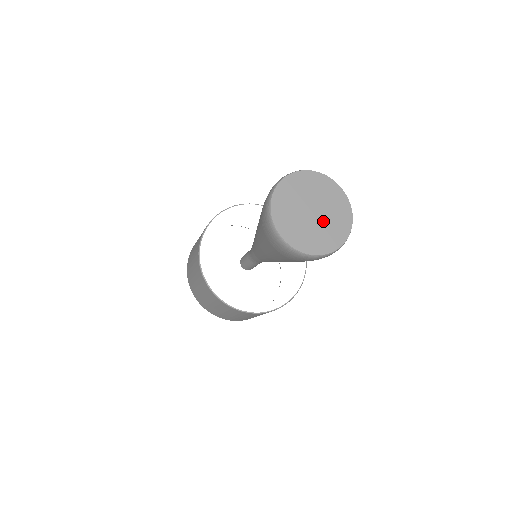
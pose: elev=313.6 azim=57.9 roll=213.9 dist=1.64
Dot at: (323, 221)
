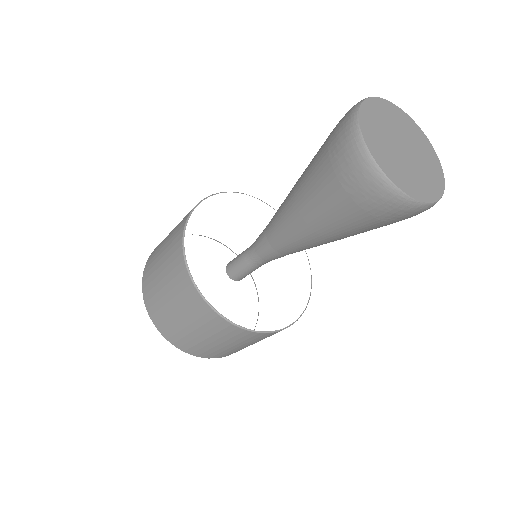
Dot at: (415, 164)
